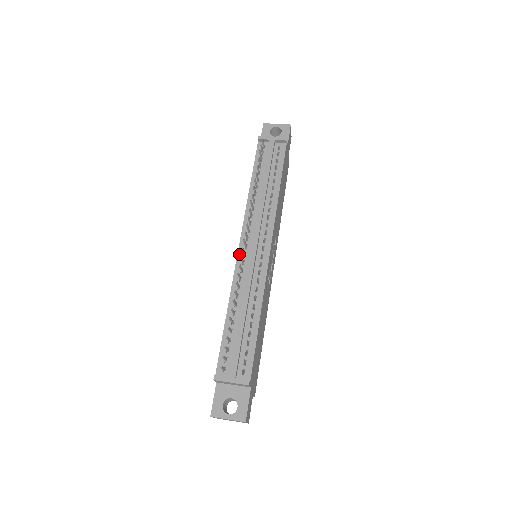
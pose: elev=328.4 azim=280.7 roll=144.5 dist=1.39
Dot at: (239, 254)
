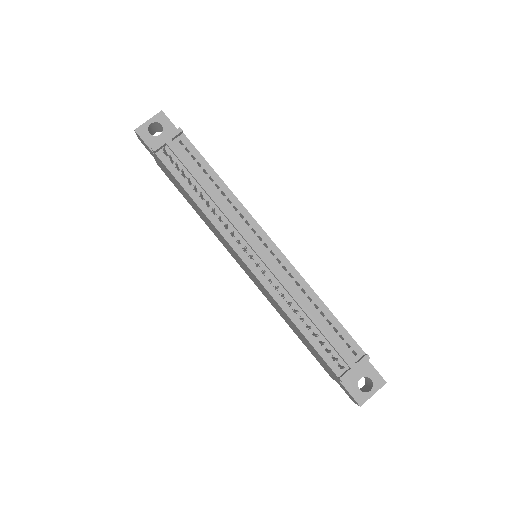
Dot at: (252, 270)
